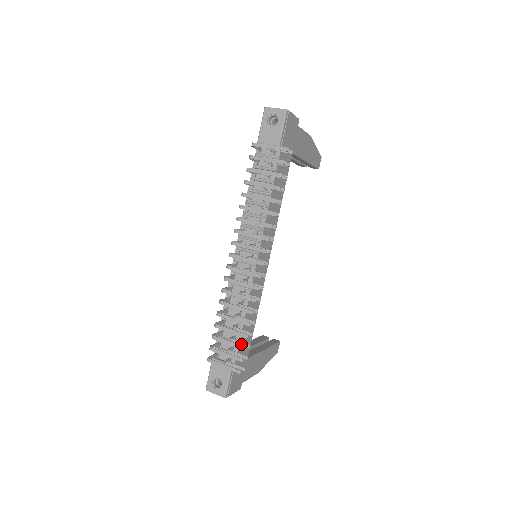
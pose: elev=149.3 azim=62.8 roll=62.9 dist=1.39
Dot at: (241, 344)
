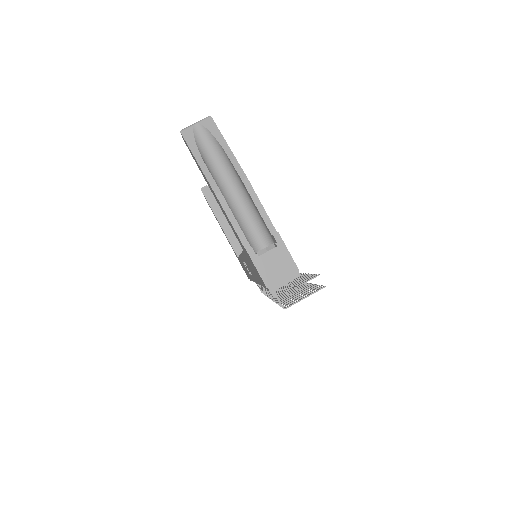
Dot at: occluded
